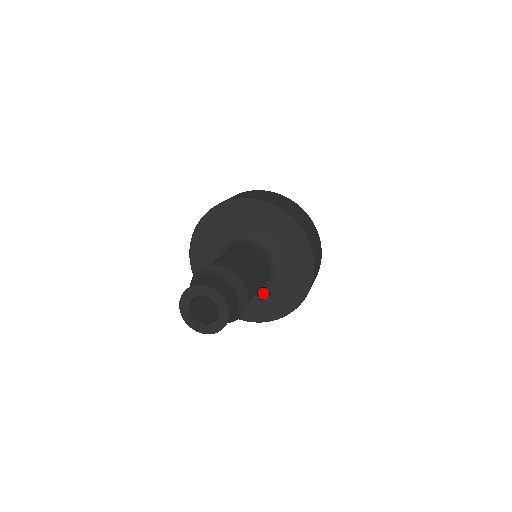
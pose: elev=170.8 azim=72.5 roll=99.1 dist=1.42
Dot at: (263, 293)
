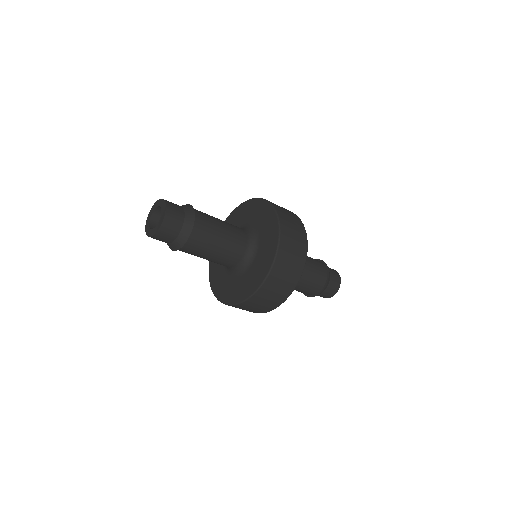
Dot at: (250, 269)
